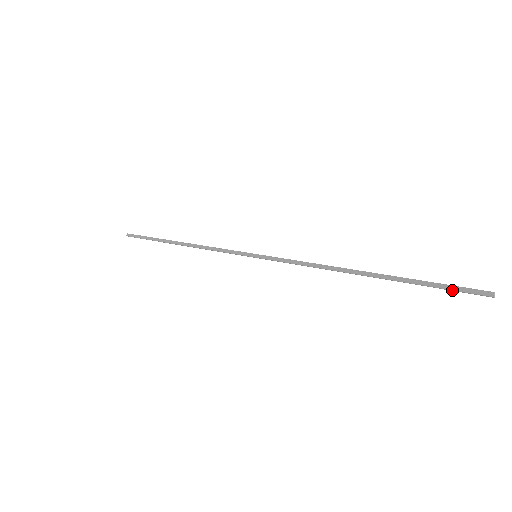
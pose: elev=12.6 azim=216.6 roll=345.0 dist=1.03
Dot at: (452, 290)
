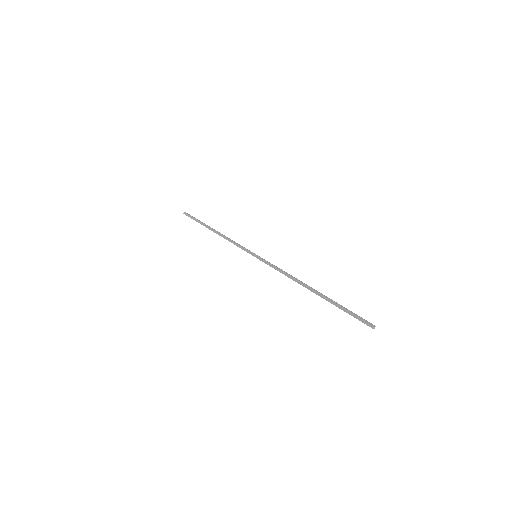
Dot at: occluded
